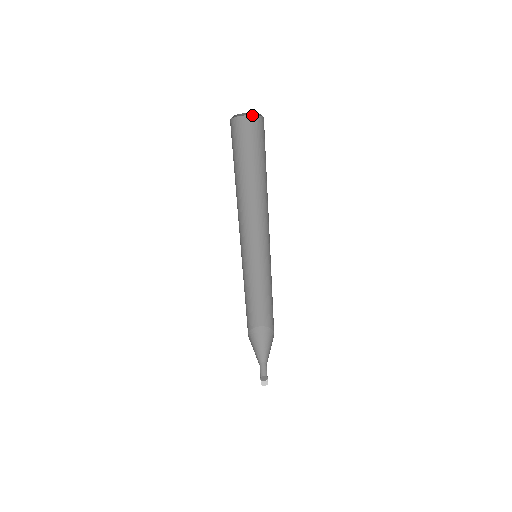
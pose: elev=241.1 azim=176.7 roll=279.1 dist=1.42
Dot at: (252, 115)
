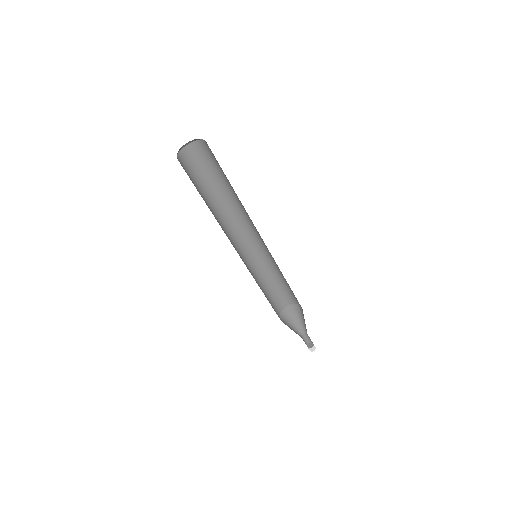
Dot at: (191, 142)
